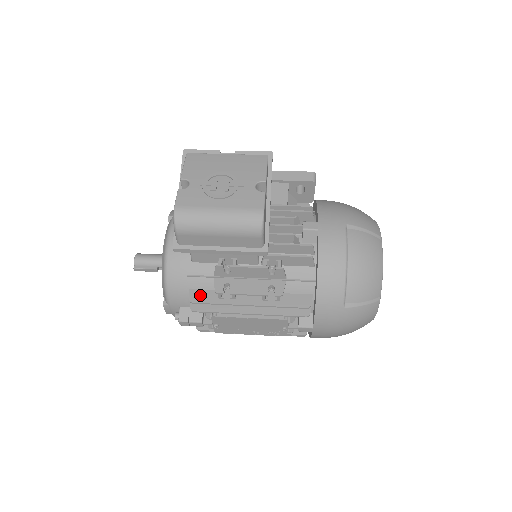
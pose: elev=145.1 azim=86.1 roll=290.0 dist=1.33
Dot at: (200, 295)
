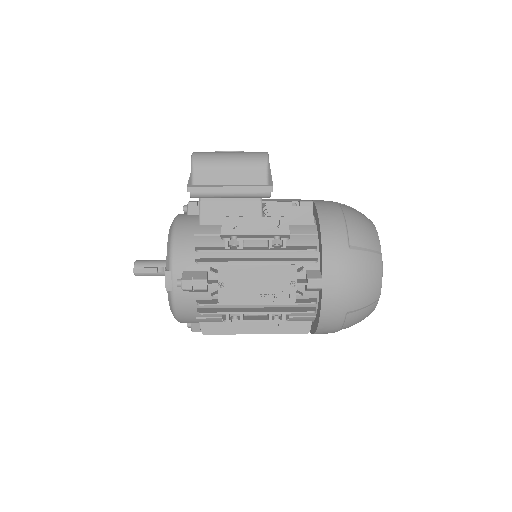
Dot at: (207, 248)
